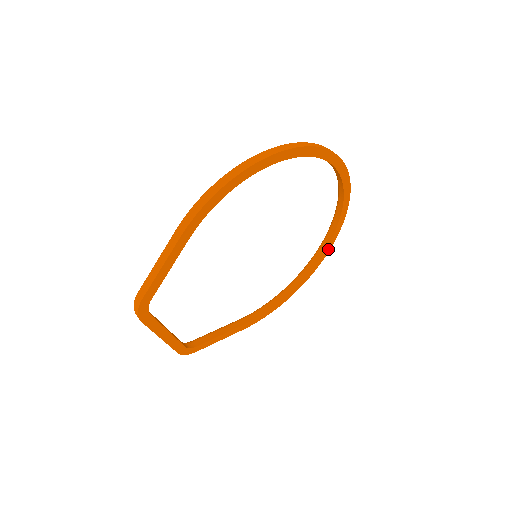
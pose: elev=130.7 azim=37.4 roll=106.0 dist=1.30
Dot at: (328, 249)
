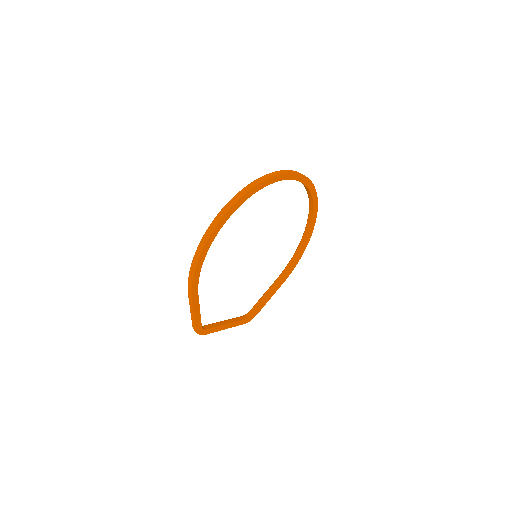
Dot at: (316, 204)
